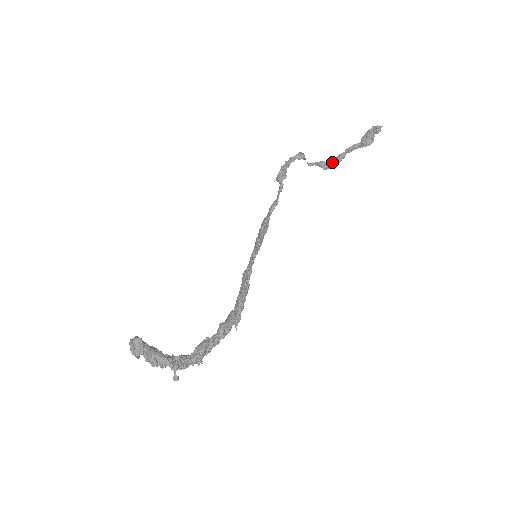
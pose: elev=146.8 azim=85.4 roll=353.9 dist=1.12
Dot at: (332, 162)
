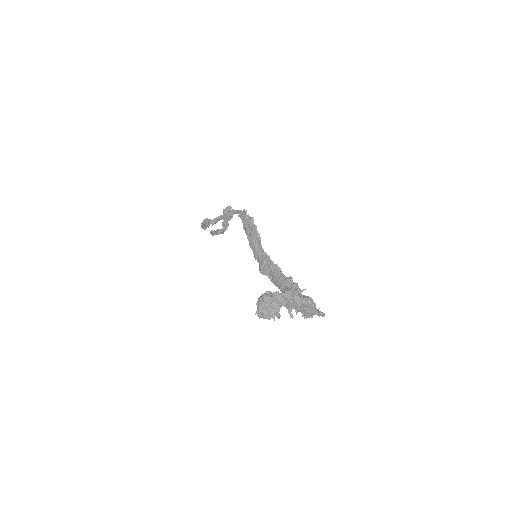
Dot at: (224, 227)
